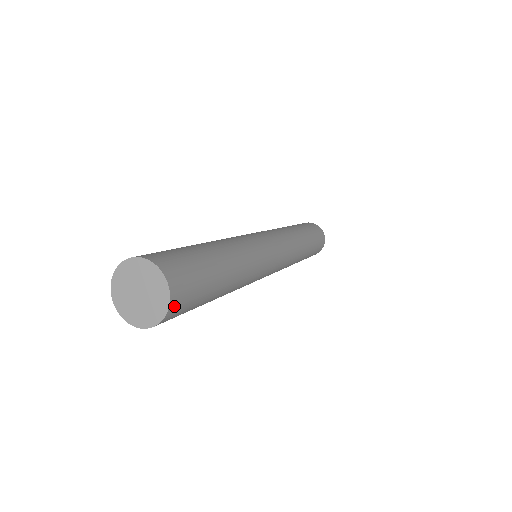
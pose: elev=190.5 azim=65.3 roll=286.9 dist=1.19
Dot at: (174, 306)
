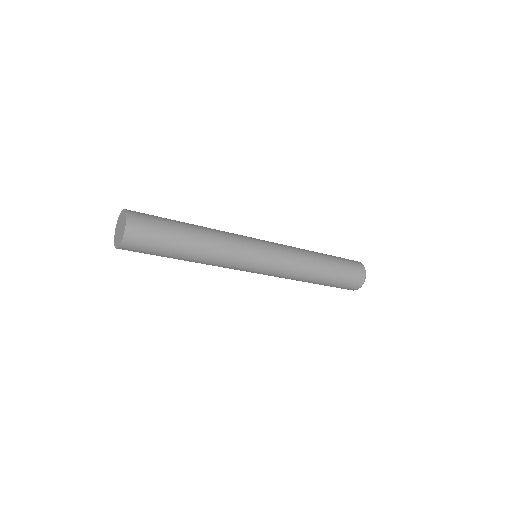
Dot at: (124, 248)
